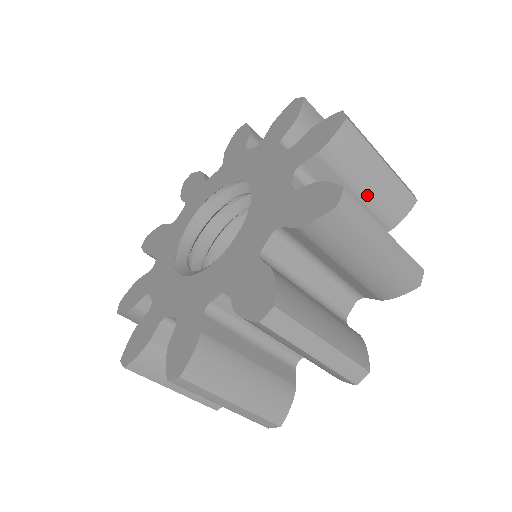
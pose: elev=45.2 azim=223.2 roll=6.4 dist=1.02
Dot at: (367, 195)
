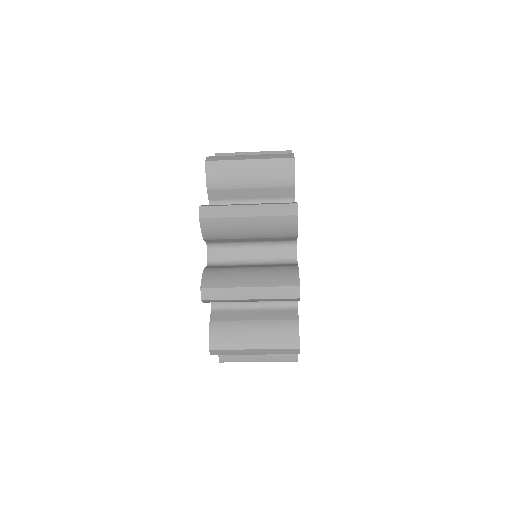
Dot at: occluded
